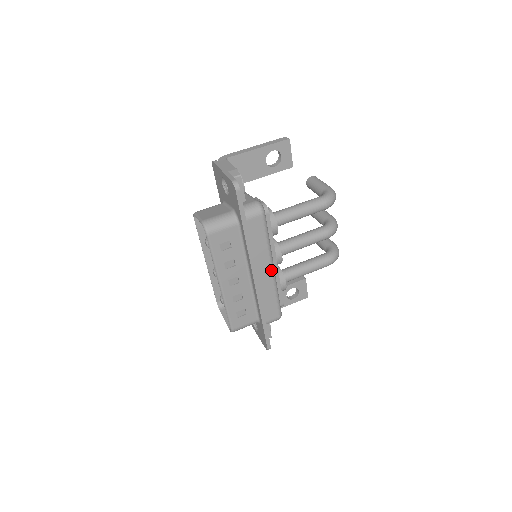
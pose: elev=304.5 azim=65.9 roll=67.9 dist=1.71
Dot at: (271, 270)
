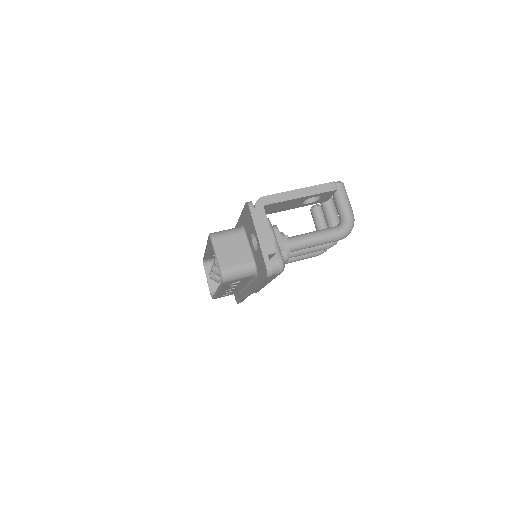
Dot at: occluded
